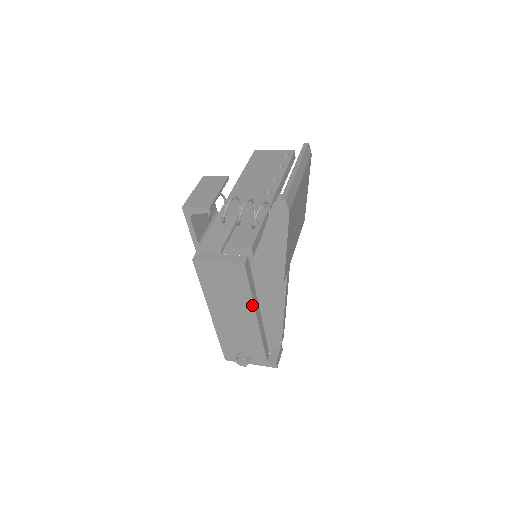
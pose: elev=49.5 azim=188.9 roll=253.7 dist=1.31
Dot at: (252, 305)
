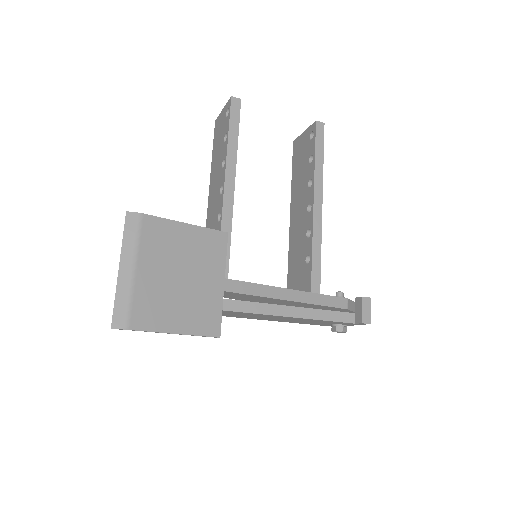
Dot at: (271, 315)
